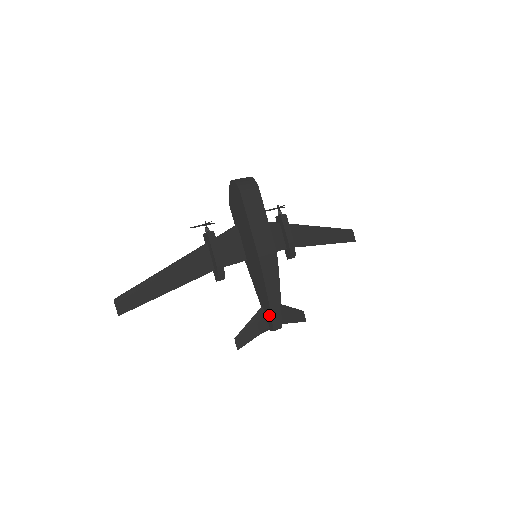
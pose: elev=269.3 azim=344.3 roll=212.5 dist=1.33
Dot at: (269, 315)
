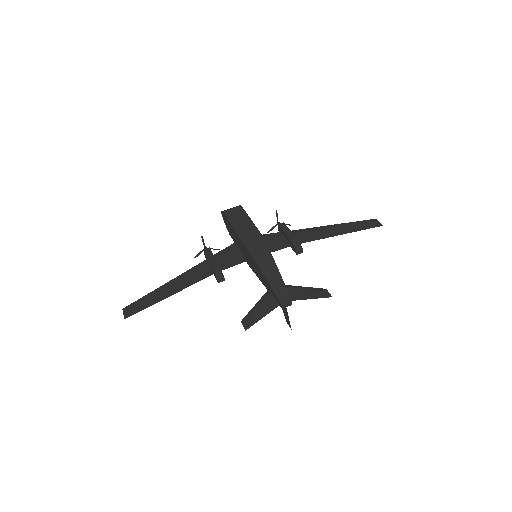
Dot at: (272, 291)
